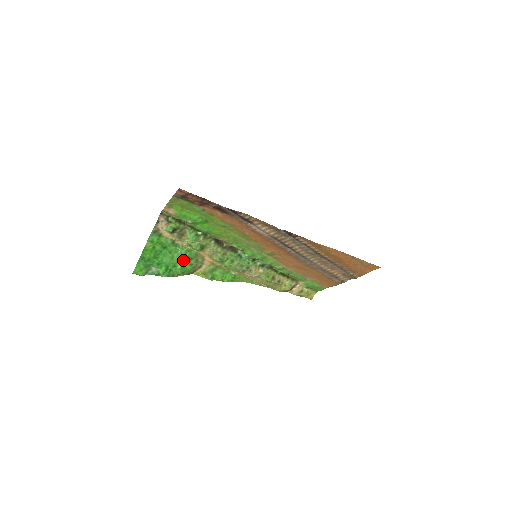
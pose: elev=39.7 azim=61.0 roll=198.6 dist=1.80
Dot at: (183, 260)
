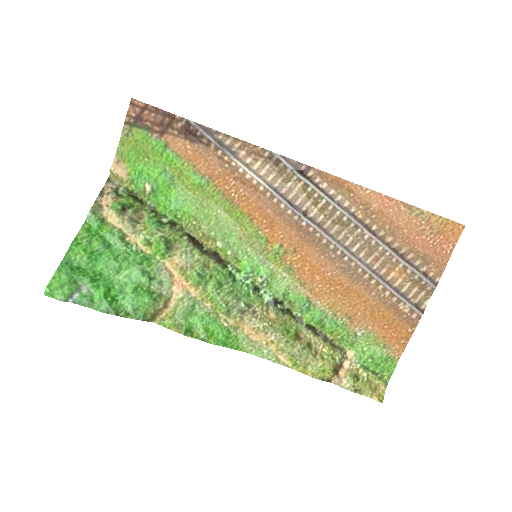
Dot at: (137, 279)
